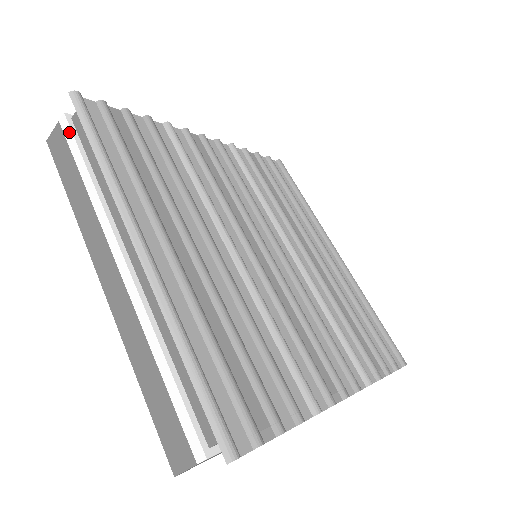
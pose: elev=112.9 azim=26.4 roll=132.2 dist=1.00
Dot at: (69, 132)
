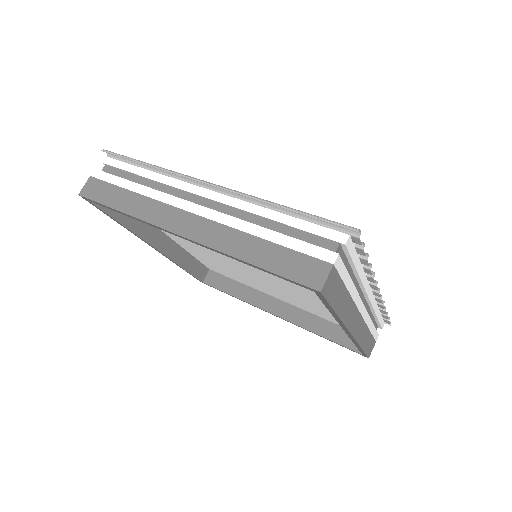
Dot at: (105, 175)
